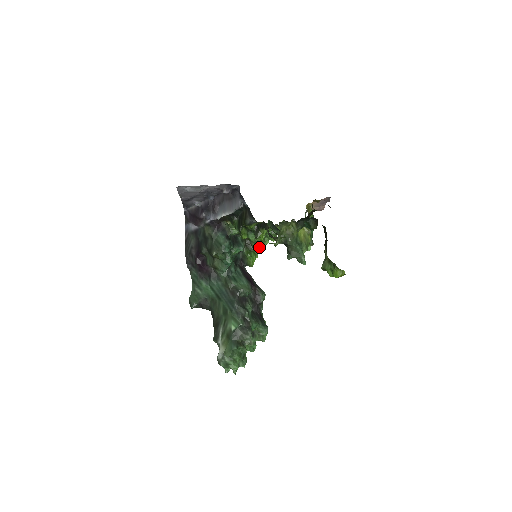
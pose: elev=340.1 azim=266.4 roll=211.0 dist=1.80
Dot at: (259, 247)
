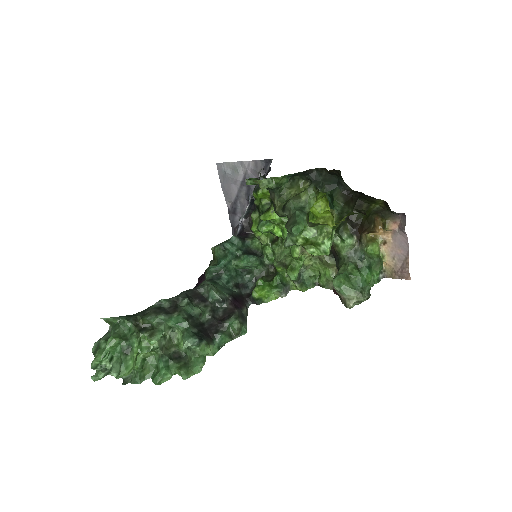
Dot at: (283, 284)
